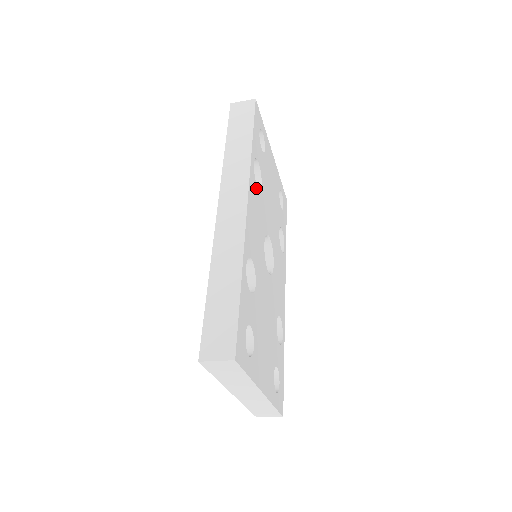
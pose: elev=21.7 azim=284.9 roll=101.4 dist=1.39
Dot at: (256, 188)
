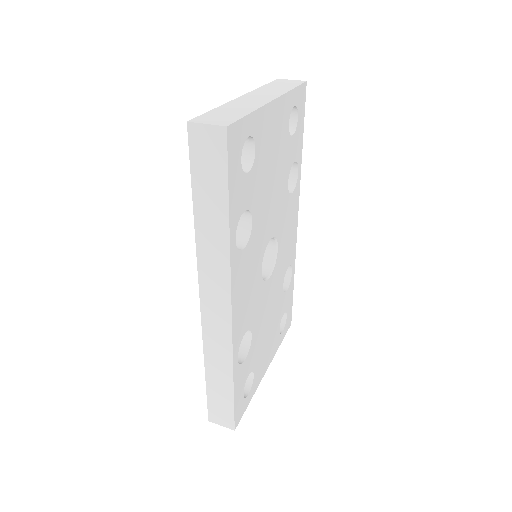
Dot at: (243, 254)
